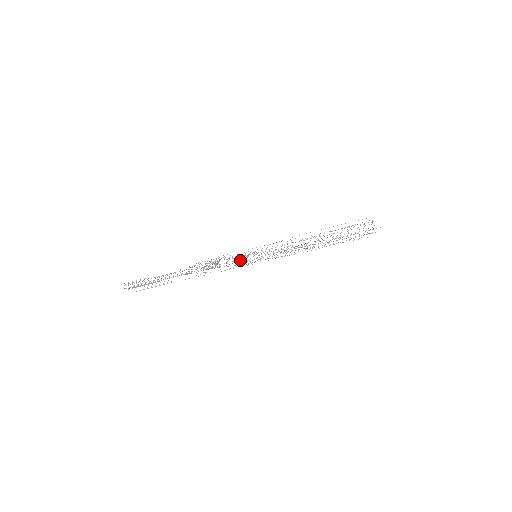
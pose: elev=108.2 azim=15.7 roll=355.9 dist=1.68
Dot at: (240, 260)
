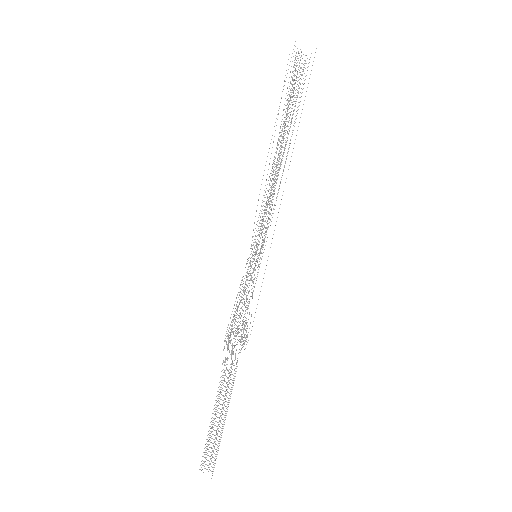
Dot at: occluded
